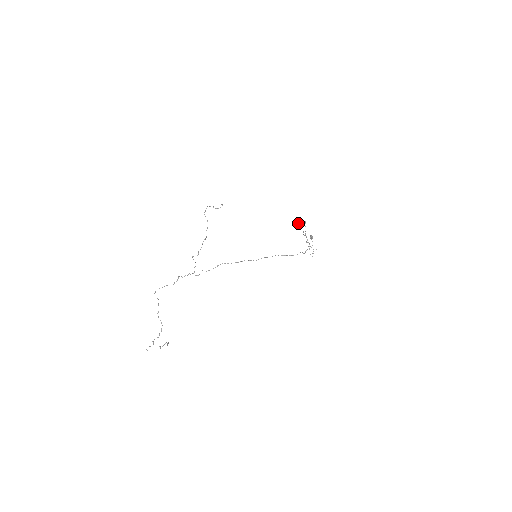
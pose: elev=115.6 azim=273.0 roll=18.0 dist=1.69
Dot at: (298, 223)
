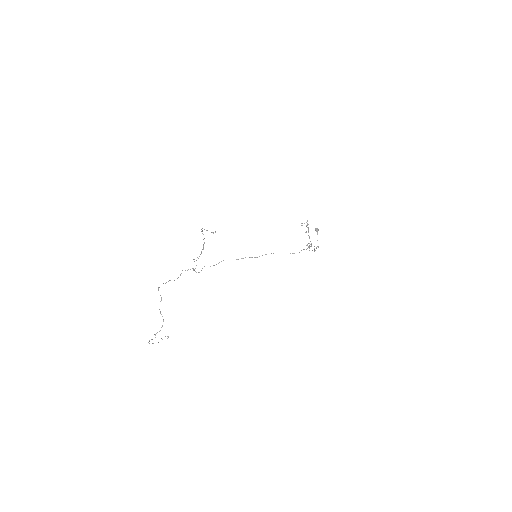
Dot at: occluded
